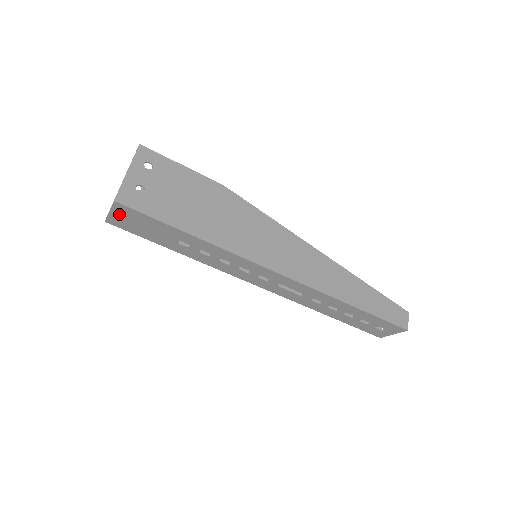
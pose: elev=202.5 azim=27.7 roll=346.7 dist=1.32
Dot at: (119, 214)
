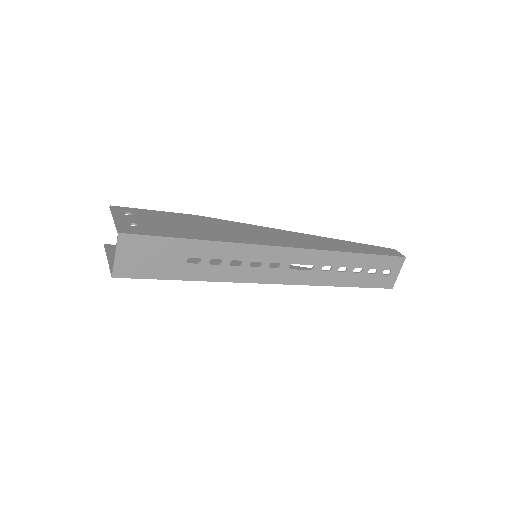
Dot at: (125, 253)
